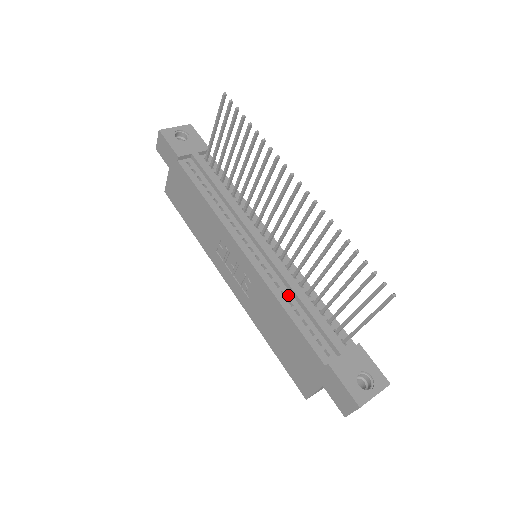
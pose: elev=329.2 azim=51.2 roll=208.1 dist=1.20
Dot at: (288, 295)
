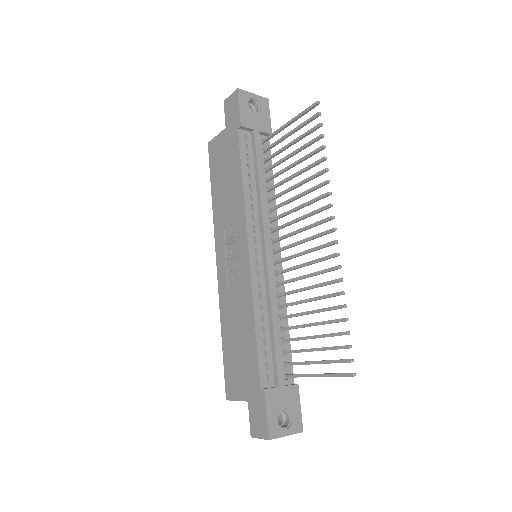
Dot at: (264, 310)
